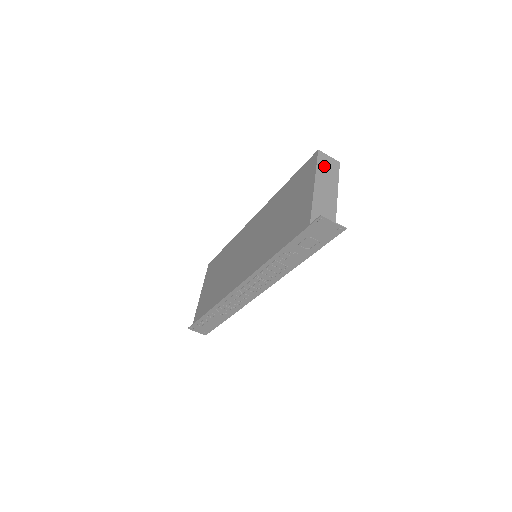
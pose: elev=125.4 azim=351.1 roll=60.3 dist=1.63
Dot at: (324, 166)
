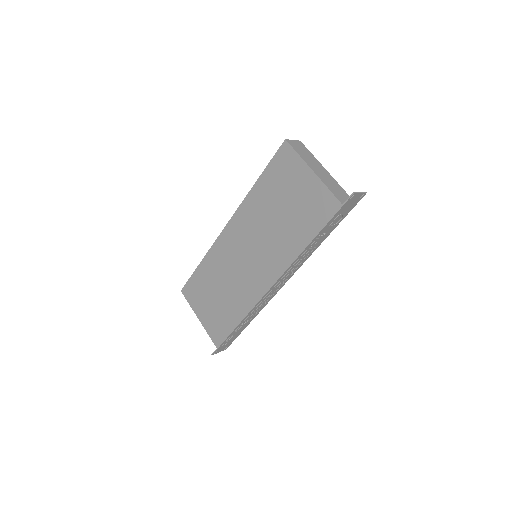
Dot at: (300, 151)
